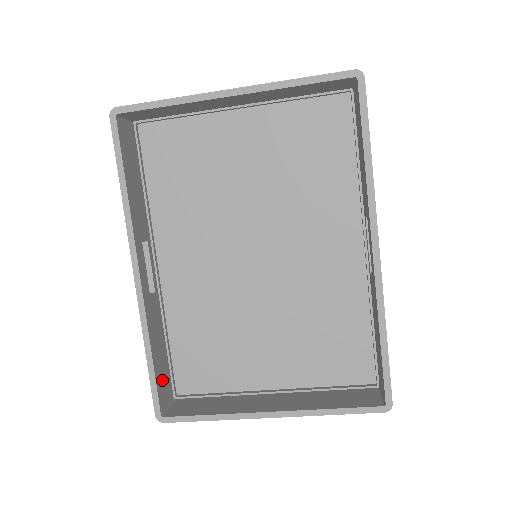
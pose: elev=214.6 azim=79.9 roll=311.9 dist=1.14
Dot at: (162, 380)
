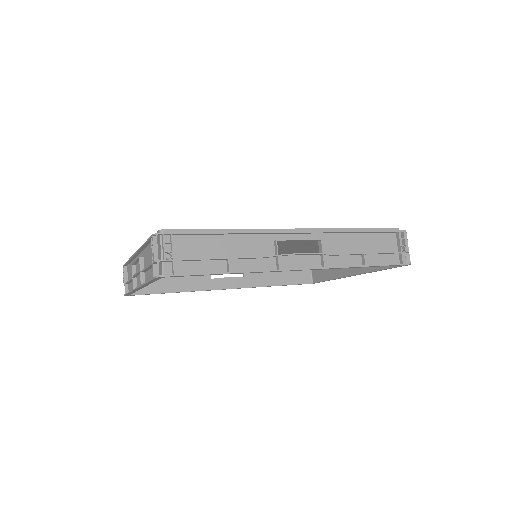
Dot at: (295, 274)
